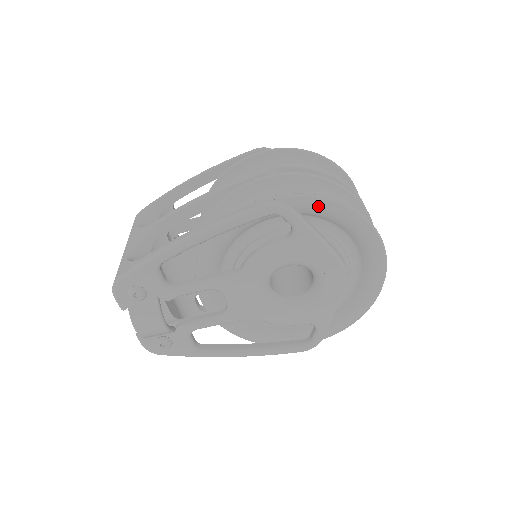
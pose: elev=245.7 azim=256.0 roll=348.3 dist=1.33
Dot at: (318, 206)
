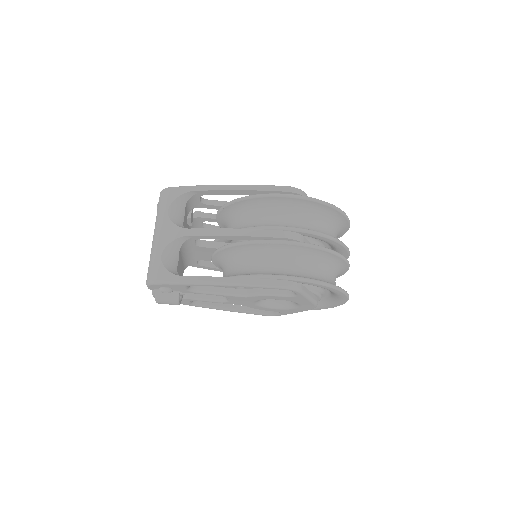
Dot at: (319, 286)
